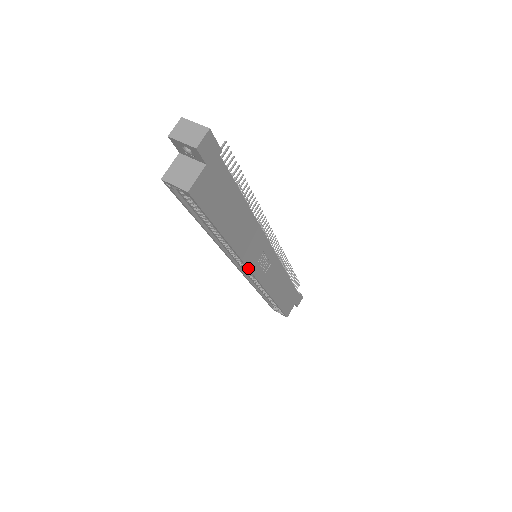
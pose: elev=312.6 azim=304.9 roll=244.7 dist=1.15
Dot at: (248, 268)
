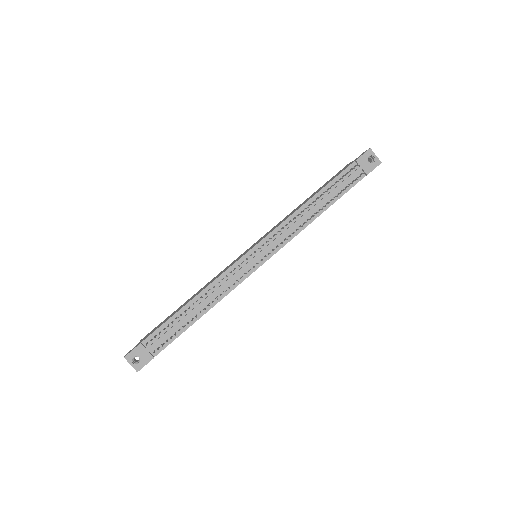
Dot at: occluded
